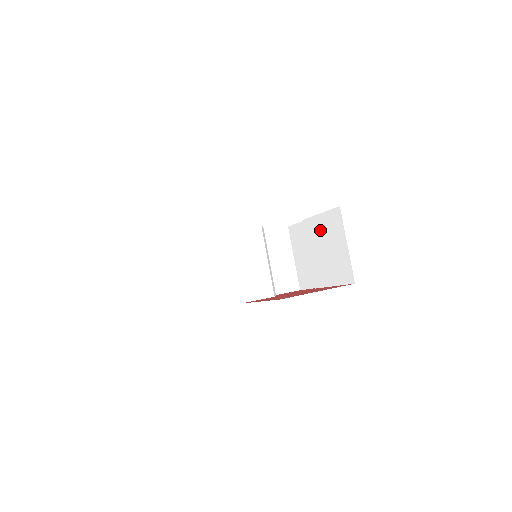
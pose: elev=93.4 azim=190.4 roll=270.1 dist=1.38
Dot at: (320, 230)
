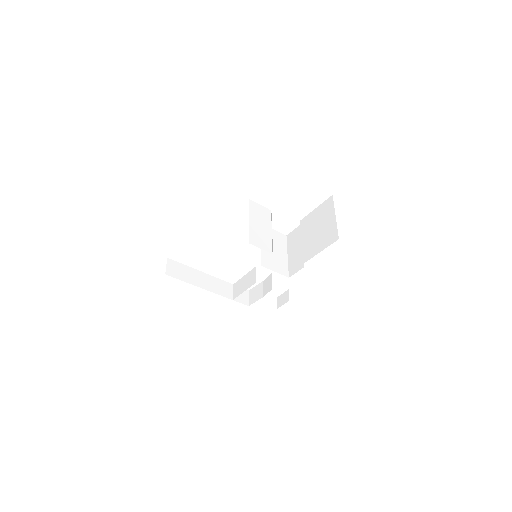
Dot at: (315, 219)
